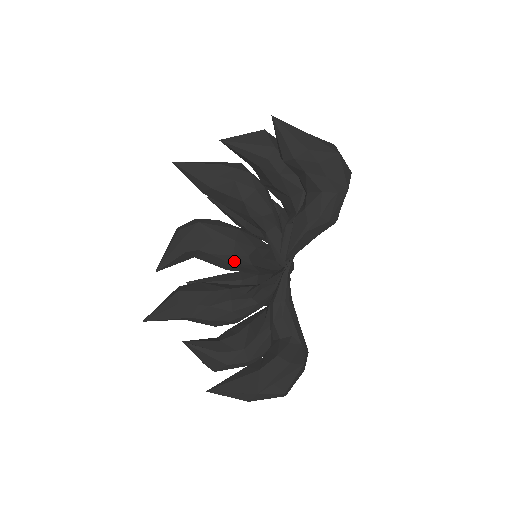
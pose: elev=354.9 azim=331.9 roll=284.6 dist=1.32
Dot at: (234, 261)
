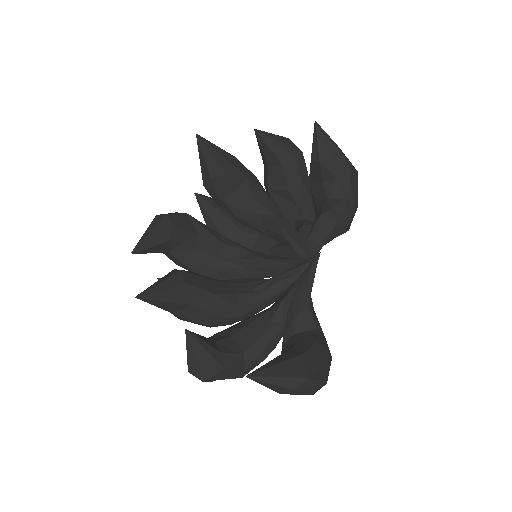
Dot at: (218, 264)
